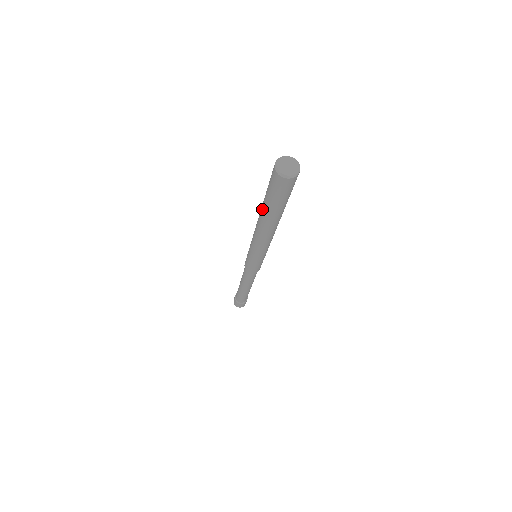
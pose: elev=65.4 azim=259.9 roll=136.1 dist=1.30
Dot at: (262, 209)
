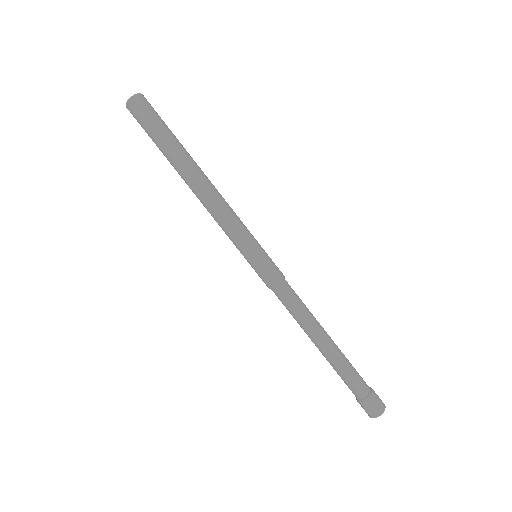
Dot at: (171, 161)
